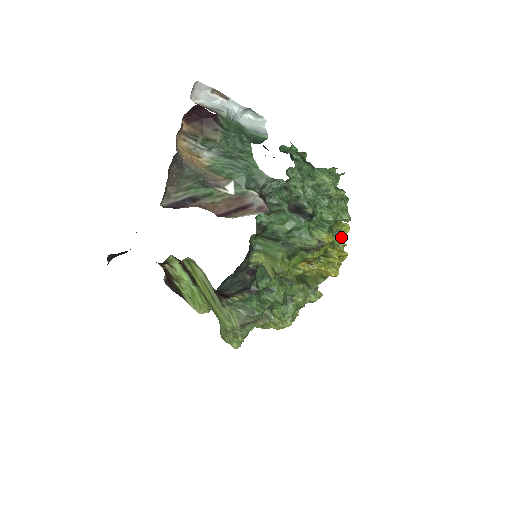
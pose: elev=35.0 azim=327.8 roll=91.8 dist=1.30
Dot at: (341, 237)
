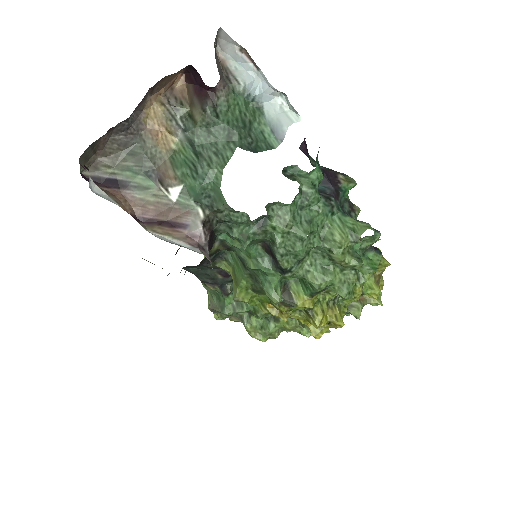
Dot at: (354, 300)
